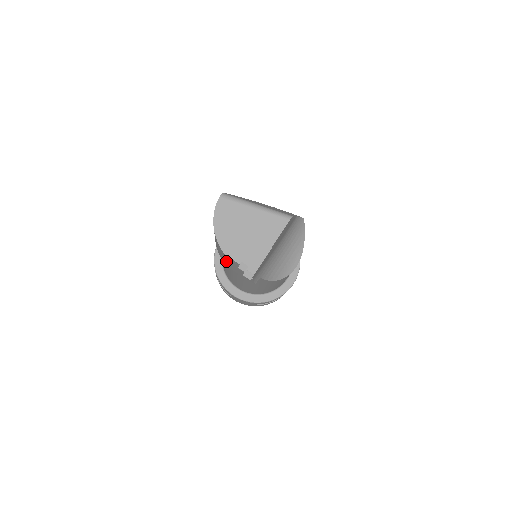
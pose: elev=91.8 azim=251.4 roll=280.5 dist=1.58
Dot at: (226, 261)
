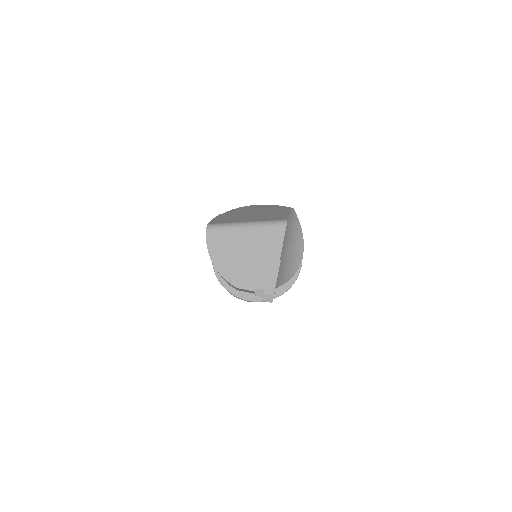
Dot at: (238, 289)
